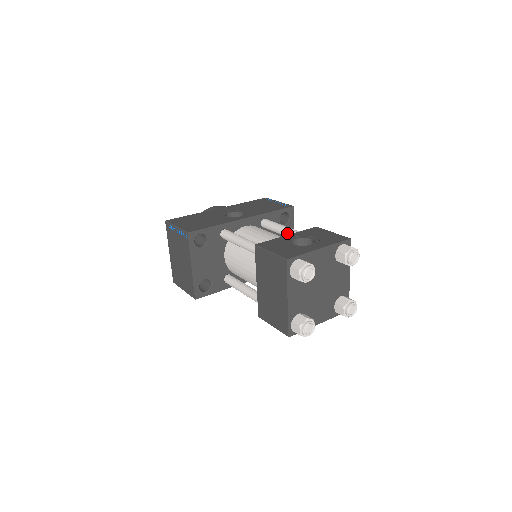
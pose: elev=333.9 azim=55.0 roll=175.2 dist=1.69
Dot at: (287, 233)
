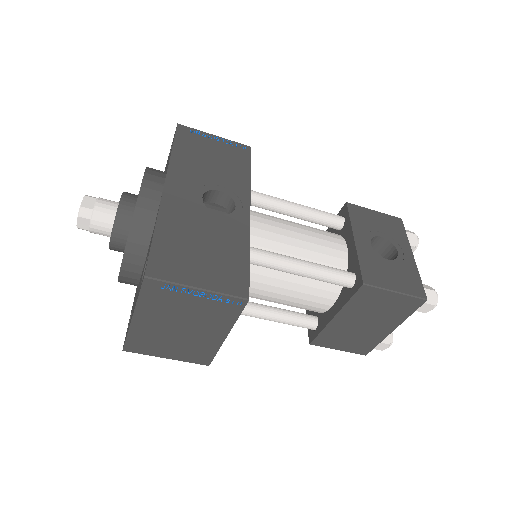
Dot at: (308, 217)
